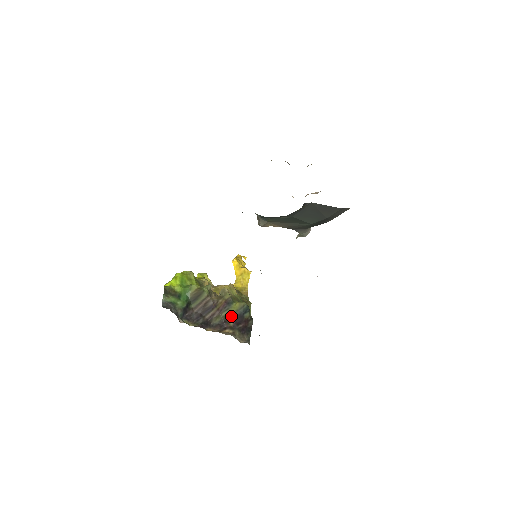
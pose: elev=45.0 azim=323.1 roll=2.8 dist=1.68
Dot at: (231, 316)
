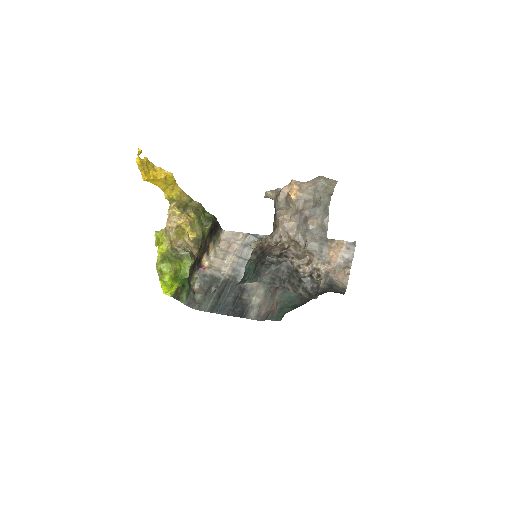
Dot at: occluded
